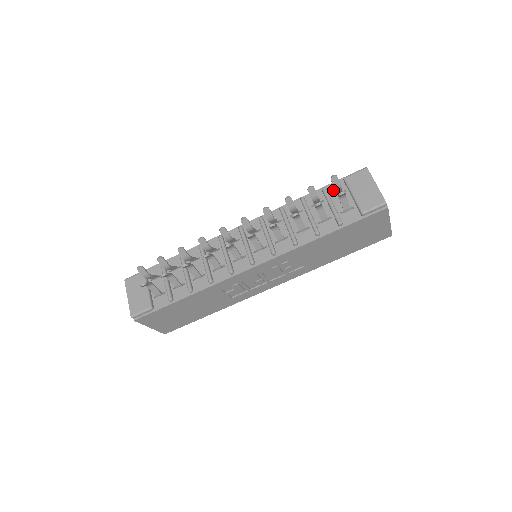
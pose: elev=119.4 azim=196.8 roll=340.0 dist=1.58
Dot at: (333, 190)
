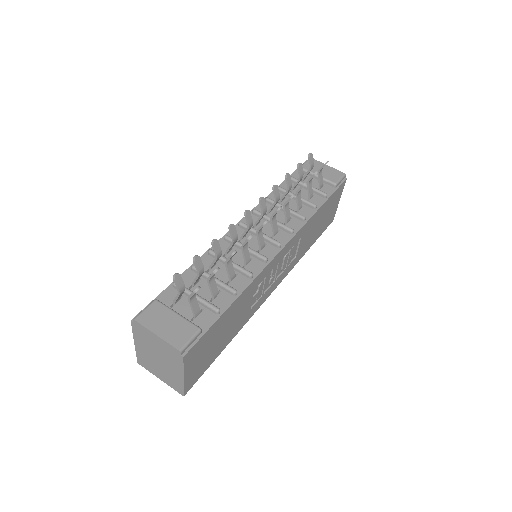
Dot at: (297, 178)
